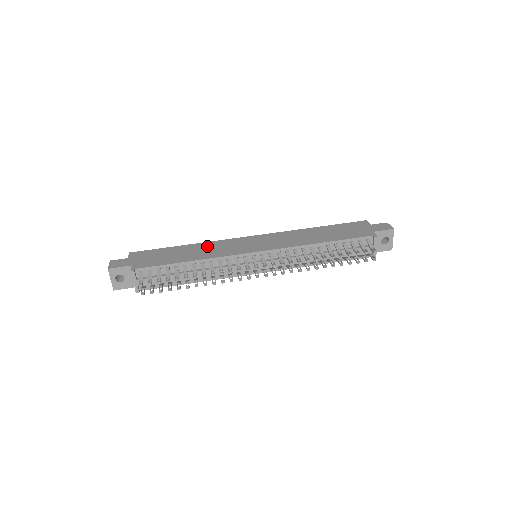
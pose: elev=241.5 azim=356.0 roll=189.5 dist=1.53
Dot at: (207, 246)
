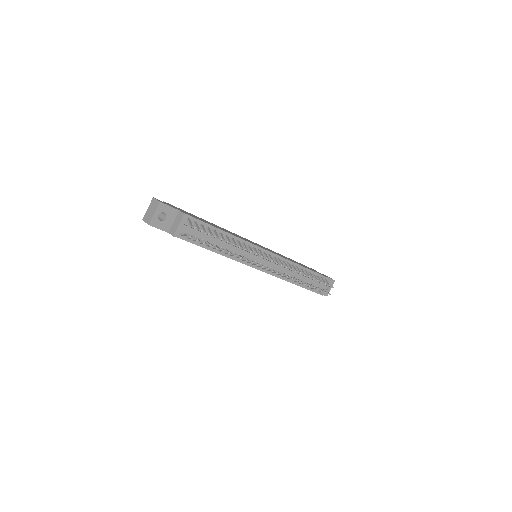
Dot at: (226, 230)
